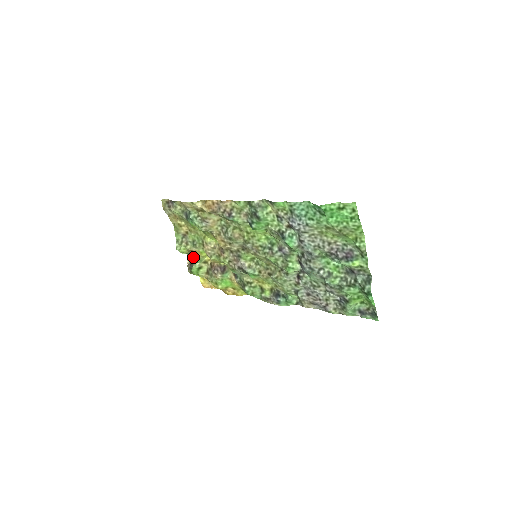
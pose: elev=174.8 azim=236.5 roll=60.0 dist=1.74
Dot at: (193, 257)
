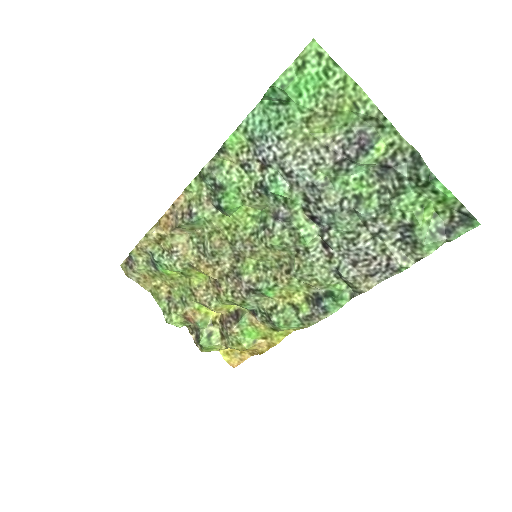
Dot at: (193, 324)
